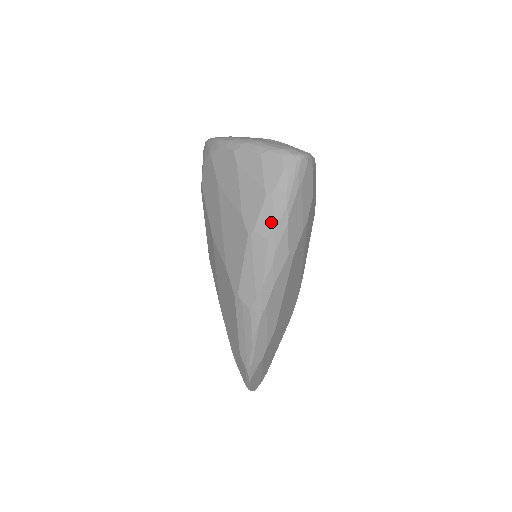
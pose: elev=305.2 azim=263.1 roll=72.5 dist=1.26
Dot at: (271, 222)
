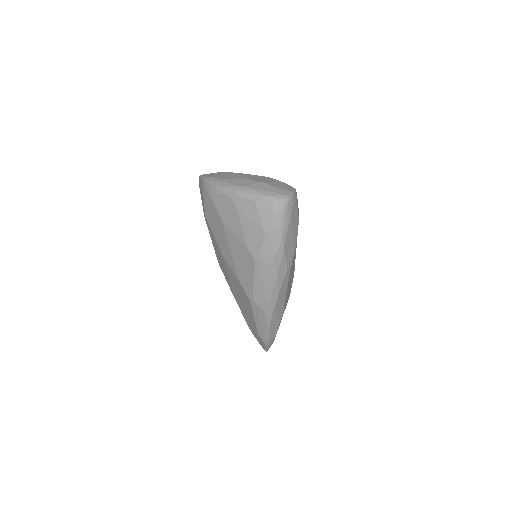
Dot at: (272, 252)
